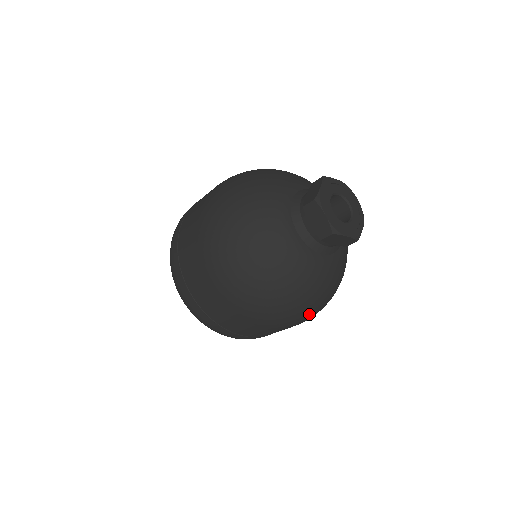
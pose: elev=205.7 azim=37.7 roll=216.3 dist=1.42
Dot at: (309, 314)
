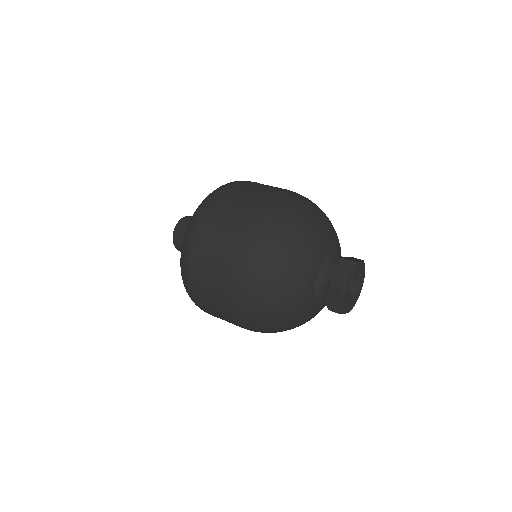
Dot at: occluded
